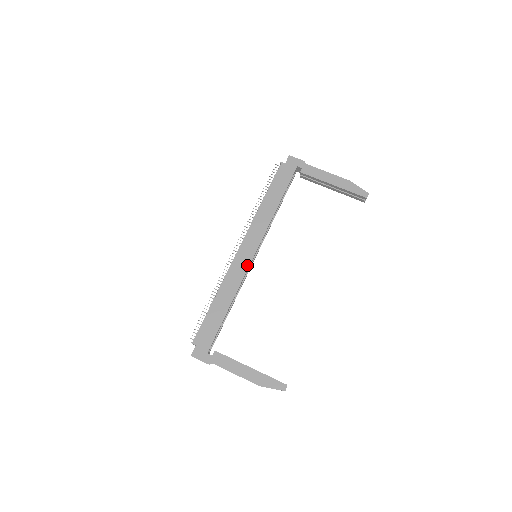
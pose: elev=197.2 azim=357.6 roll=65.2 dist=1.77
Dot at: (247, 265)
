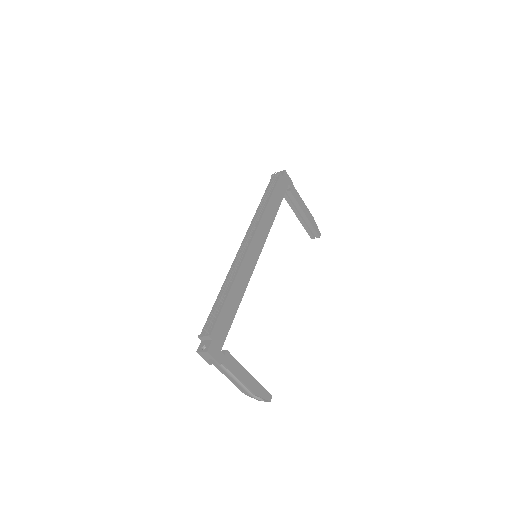
Dot at: (255, 263)
